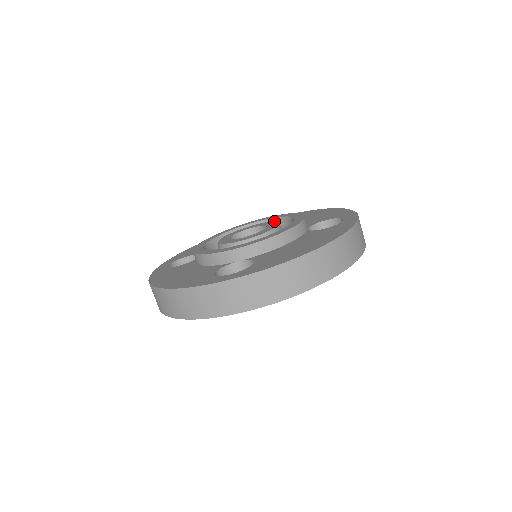
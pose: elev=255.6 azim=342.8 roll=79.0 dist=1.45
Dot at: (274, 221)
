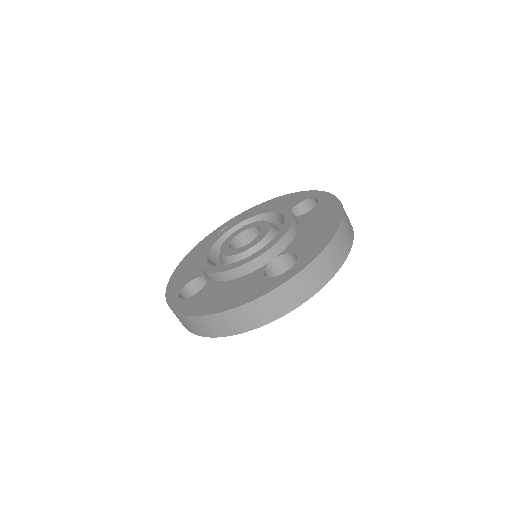
Dot at: (247, 223)
